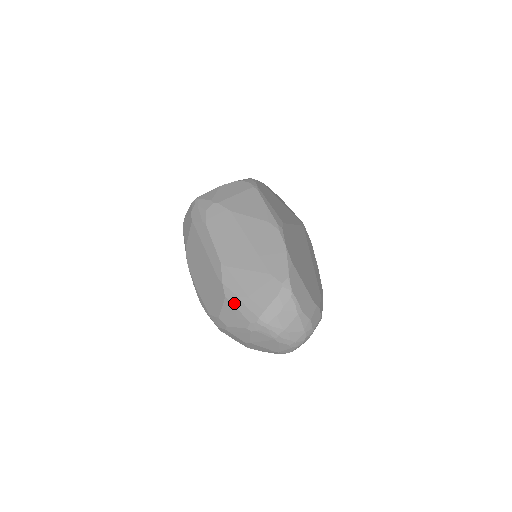
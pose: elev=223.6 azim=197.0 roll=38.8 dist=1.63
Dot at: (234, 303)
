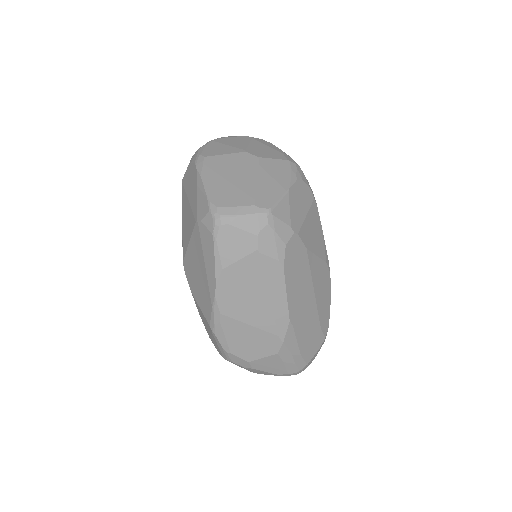
Dot at: (284, 359)
